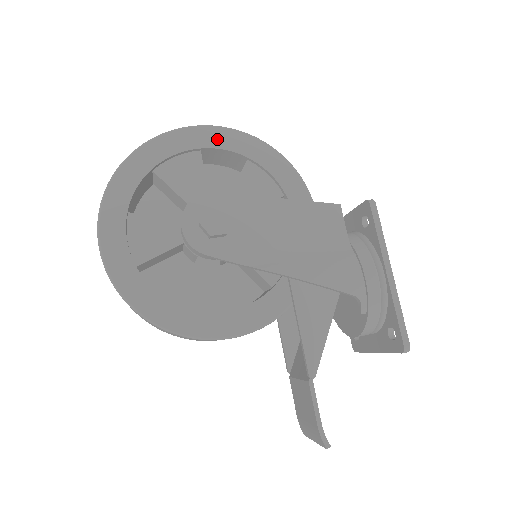
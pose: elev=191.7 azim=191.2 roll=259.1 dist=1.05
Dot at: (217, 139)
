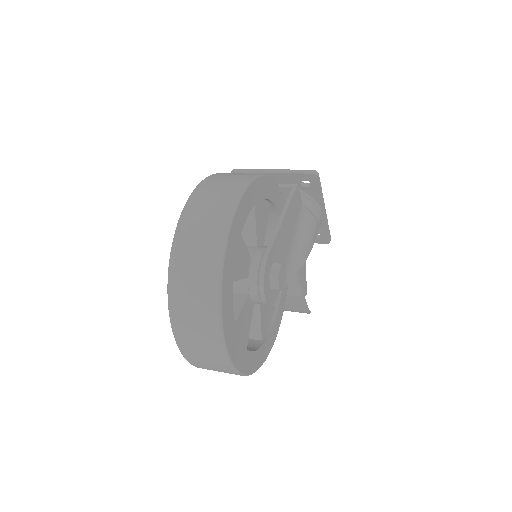
Dot at: (245, 208)
